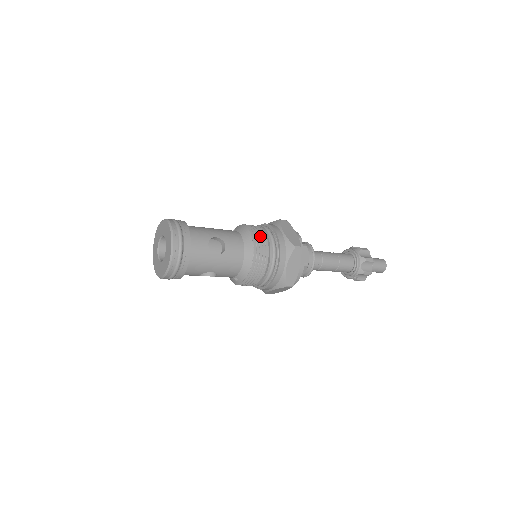
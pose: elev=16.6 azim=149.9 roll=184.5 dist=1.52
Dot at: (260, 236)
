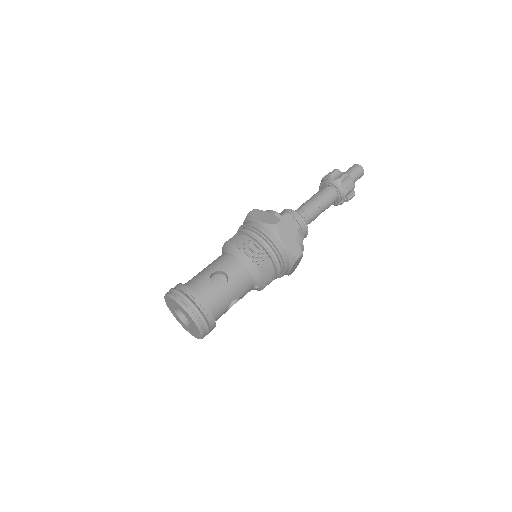
Dot at: (244, 241)
